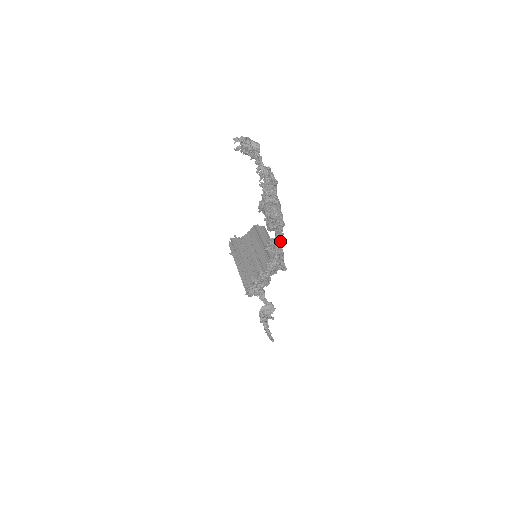
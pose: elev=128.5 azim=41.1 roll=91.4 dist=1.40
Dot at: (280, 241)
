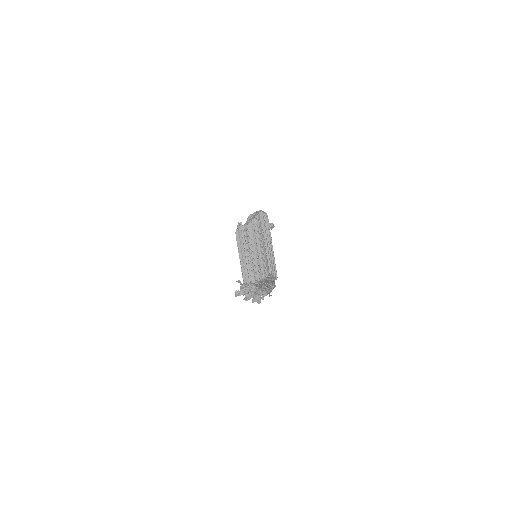
Dot at: (272, 280)
